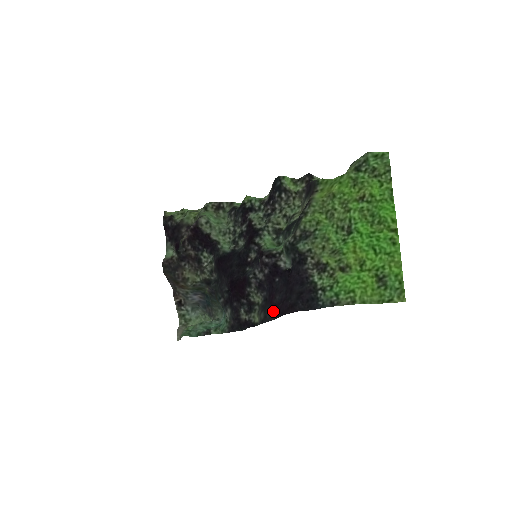
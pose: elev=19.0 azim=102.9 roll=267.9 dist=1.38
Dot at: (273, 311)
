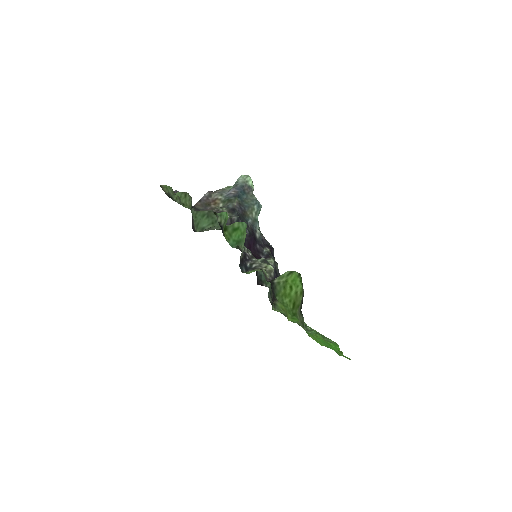
Dot at: occluded
